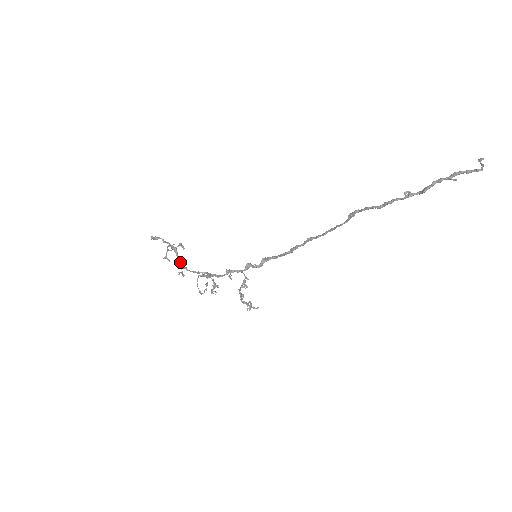
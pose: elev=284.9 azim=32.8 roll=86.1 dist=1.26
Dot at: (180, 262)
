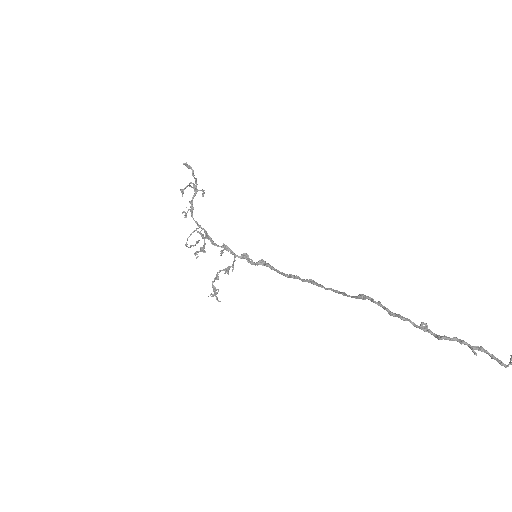
Dot at: (192, 203)
